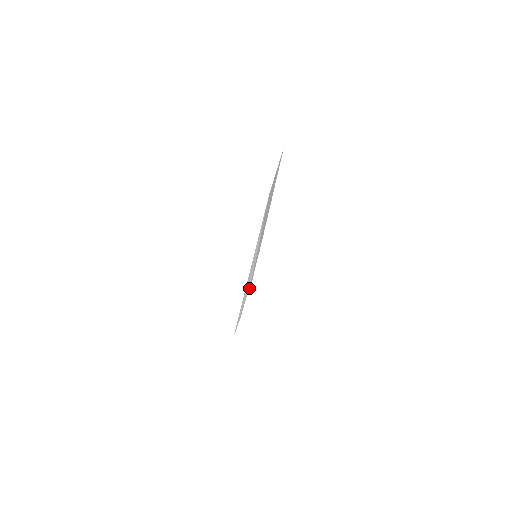
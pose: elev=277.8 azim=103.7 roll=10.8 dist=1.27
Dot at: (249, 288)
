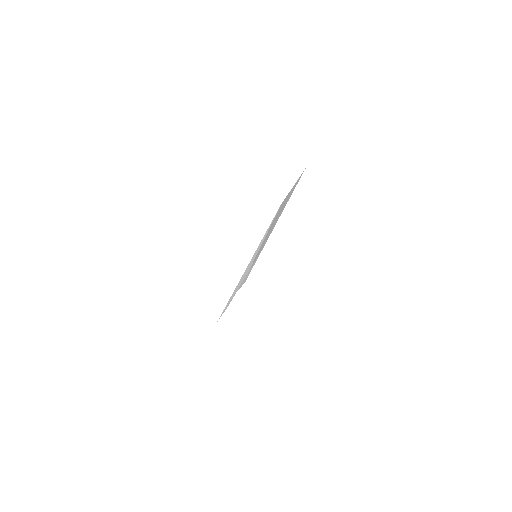
Dot at: occluded
